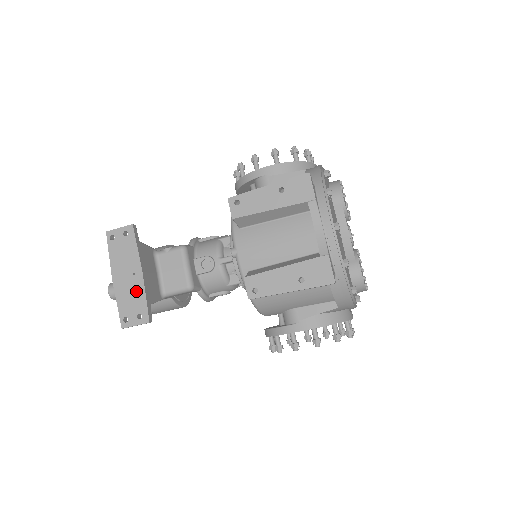
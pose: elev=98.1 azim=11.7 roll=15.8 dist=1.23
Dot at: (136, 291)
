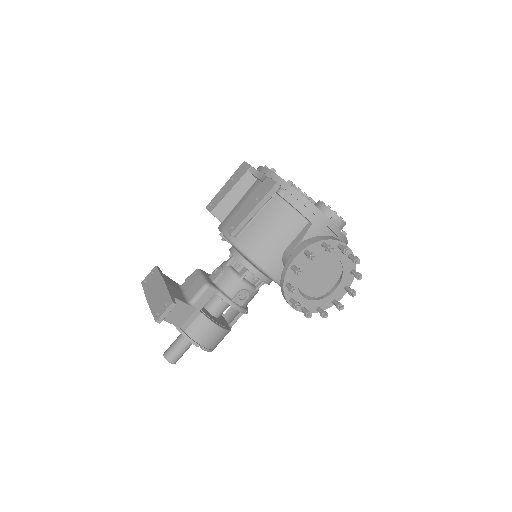
Dot at: (162, 294)
